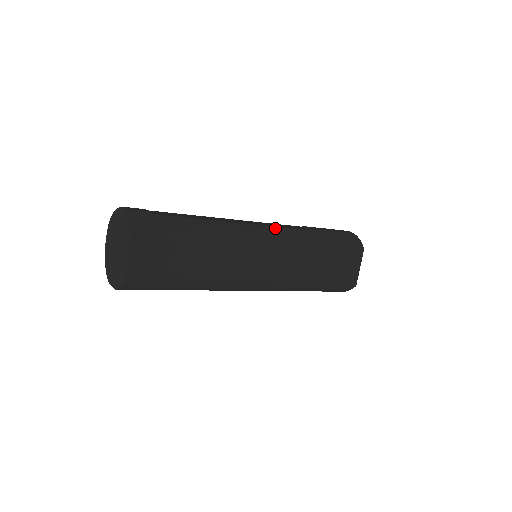
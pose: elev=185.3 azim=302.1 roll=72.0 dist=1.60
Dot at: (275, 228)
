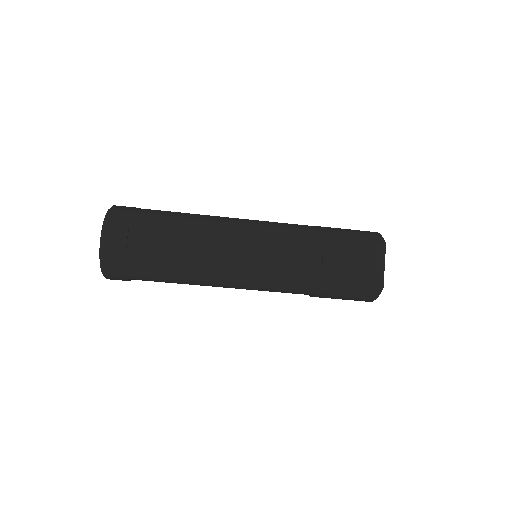
Dot at: (268, 222)
